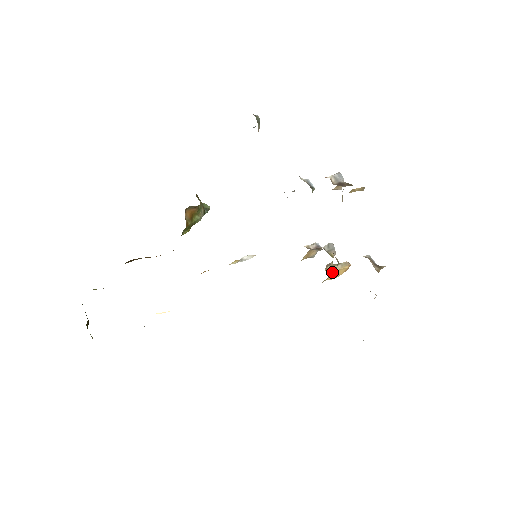
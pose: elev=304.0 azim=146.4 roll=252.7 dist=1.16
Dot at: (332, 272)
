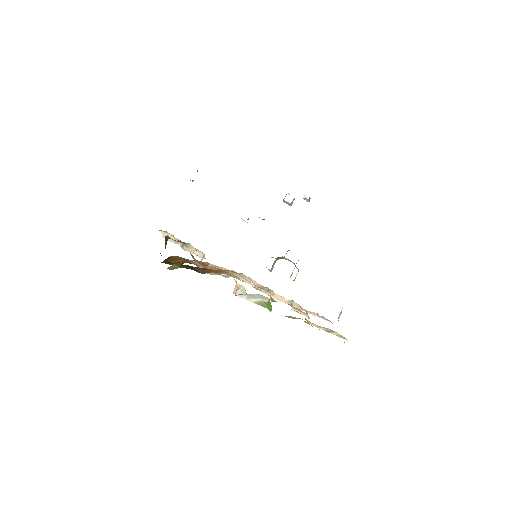
Dot at: occluded
